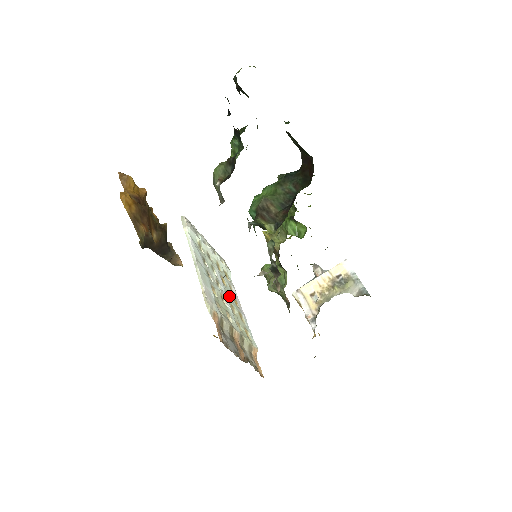
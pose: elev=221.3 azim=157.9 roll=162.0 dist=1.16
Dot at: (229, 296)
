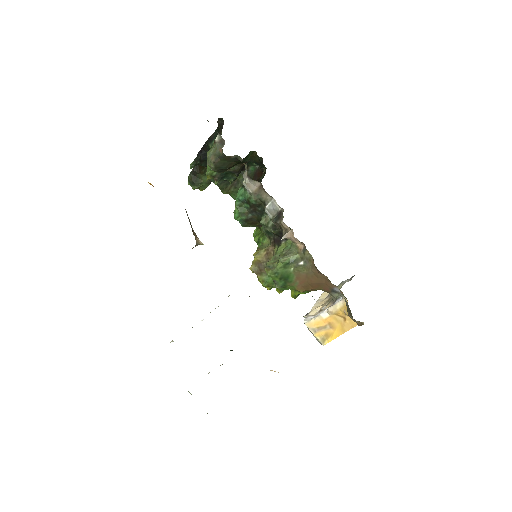
Dot at: occluded
